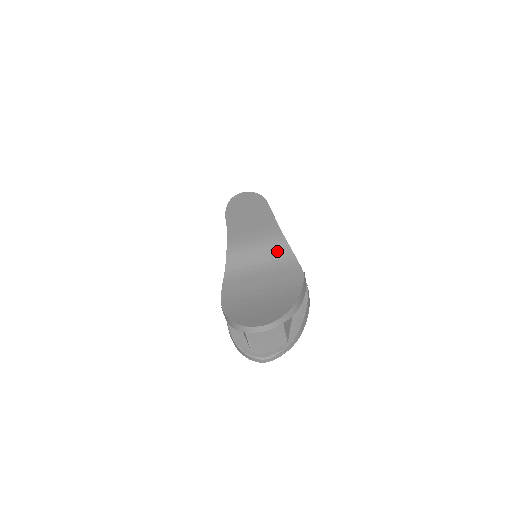
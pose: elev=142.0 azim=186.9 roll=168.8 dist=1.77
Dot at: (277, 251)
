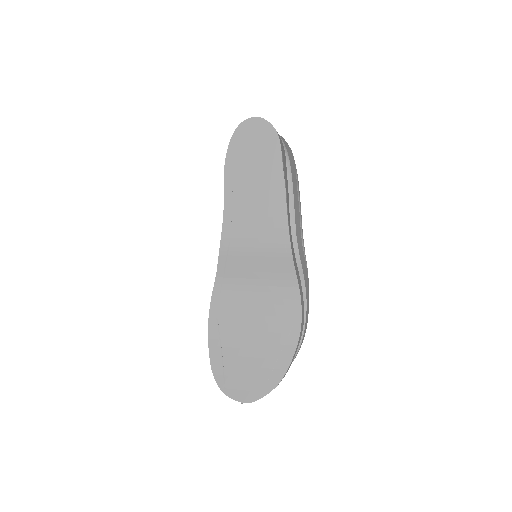
Dot at: (280, 268)
